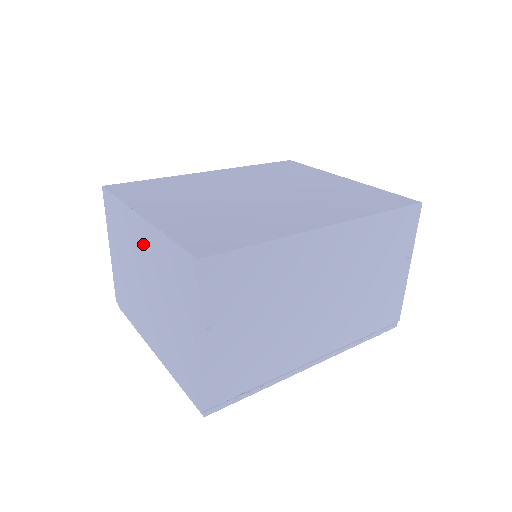
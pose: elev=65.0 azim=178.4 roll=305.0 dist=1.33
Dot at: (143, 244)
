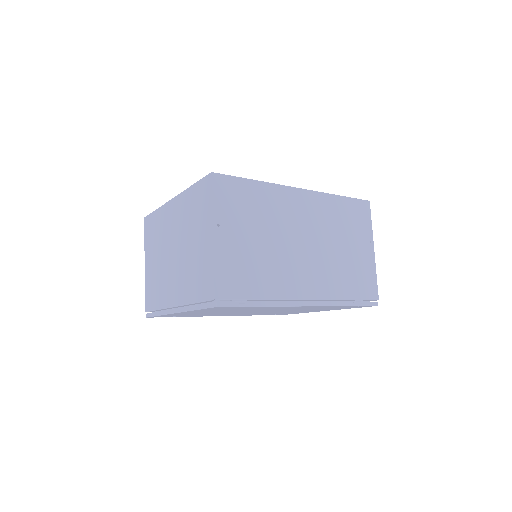
Dot at: (173, 218)
